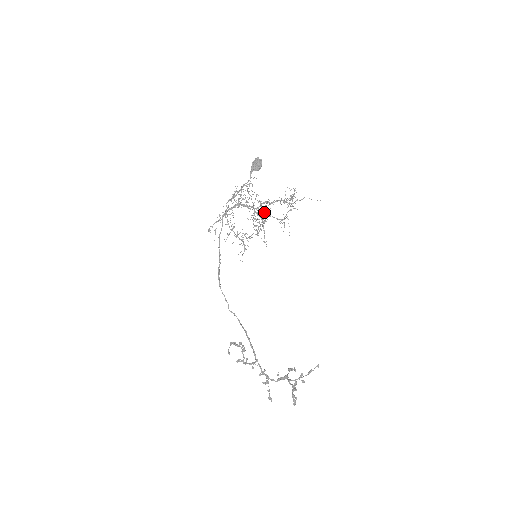
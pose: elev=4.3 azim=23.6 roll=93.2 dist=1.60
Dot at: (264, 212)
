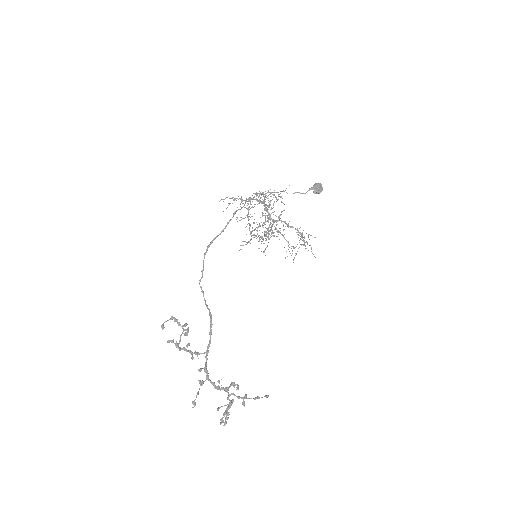
Dot at: (276, 228)
